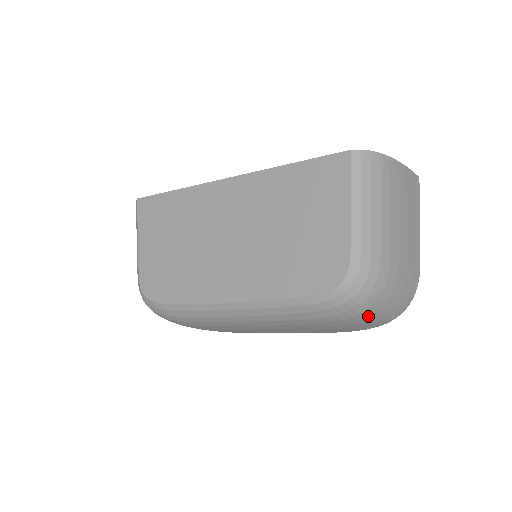
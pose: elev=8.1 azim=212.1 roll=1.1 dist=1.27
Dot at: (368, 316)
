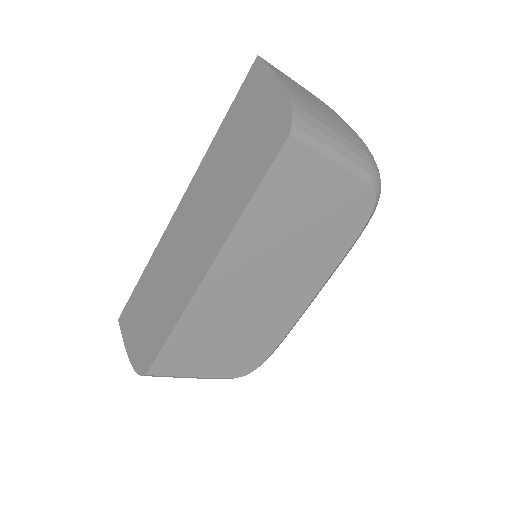
Dot at: occluded
